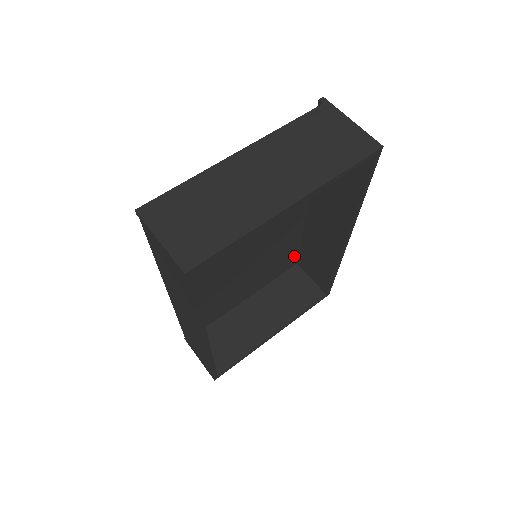
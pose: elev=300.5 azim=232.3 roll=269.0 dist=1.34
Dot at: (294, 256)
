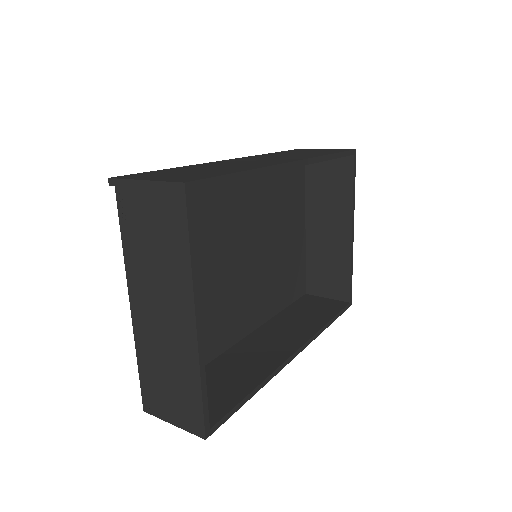
Dot at: occluded
